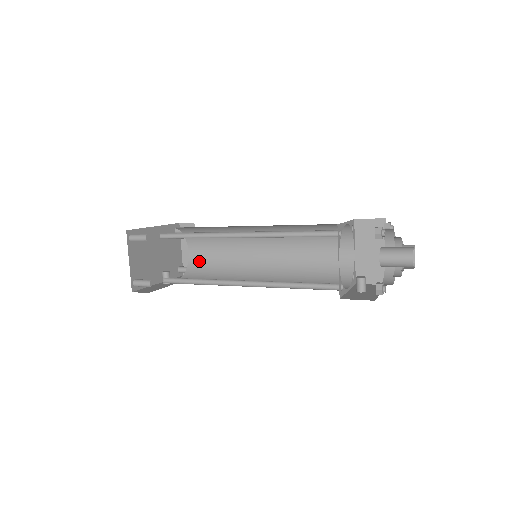
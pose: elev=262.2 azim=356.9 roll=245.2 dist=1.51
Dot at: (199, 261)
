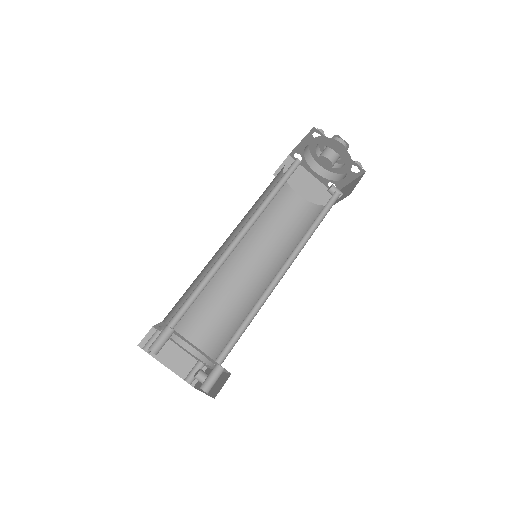
Dot at: (203, 341)
